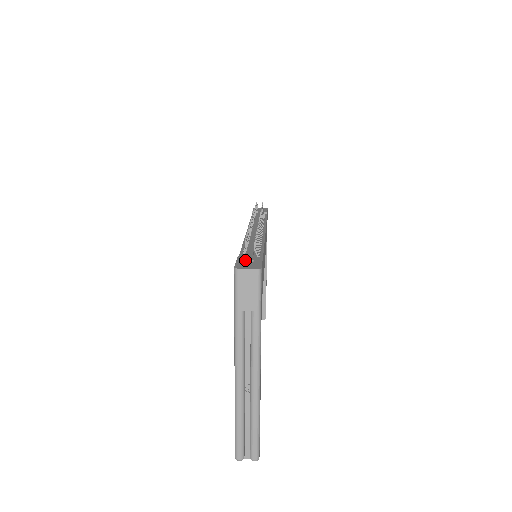
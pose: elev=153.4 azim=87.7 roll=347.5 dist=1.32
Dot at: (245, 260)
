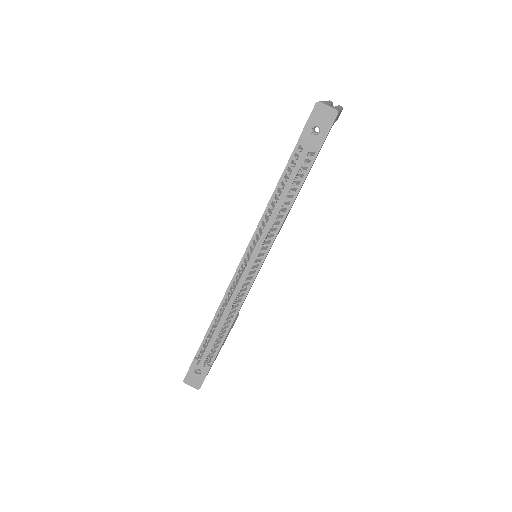
Dot at: (196, 368)
